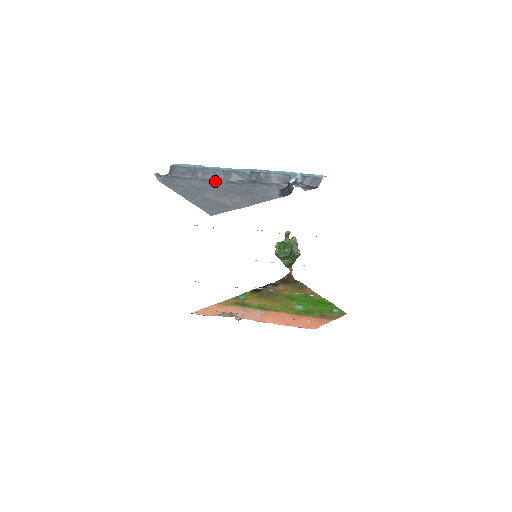
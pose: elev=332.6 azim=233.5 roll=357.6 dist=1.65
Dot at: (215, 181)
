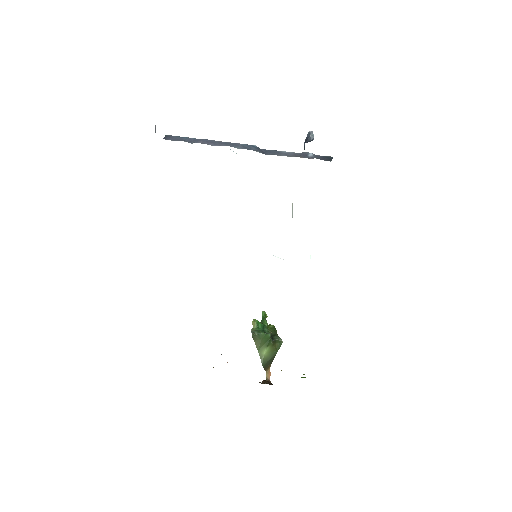
Dot at: occluded
